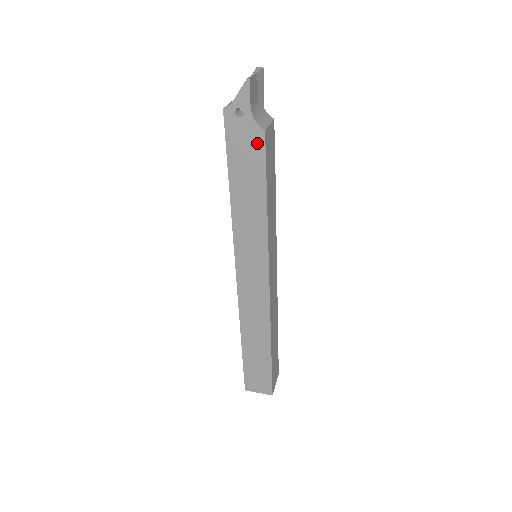
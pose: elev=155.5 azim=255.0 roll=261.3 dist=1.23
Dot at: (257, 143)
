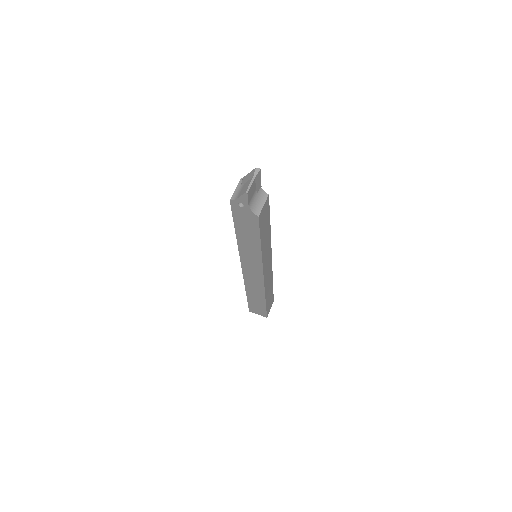
Dot at: (253, 220)
